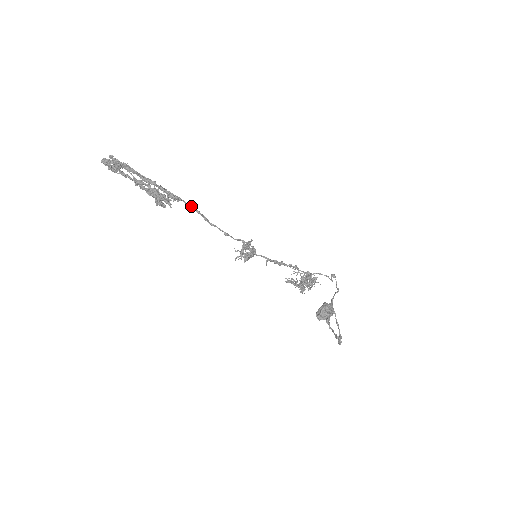
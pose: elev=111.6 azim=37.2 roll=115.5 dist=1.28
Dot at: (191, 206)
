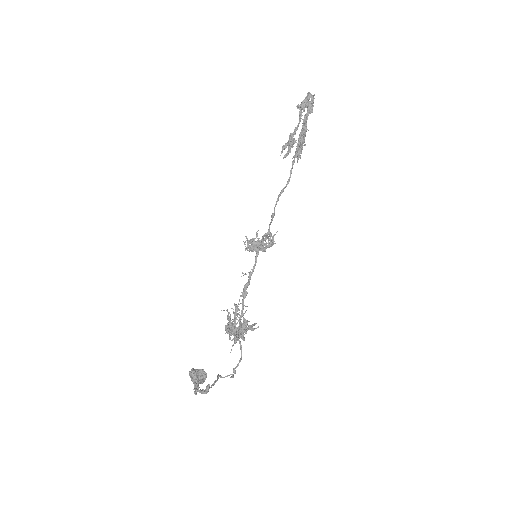
Dot at: occluded
